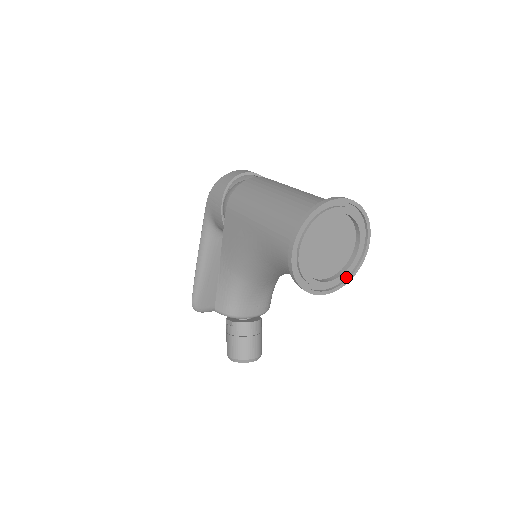
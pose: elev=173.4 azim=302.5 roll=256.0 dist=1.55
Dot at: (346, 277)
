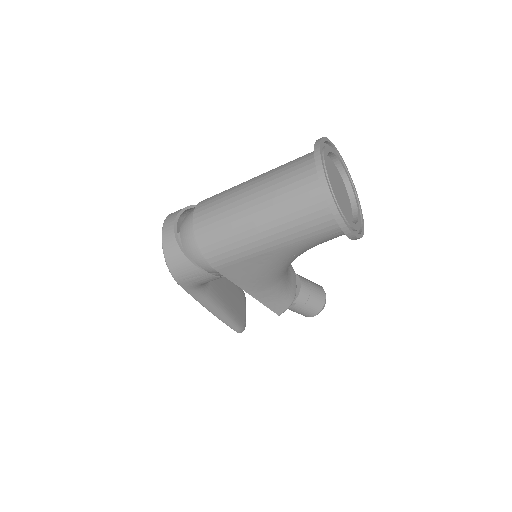
Dot at: occluded
